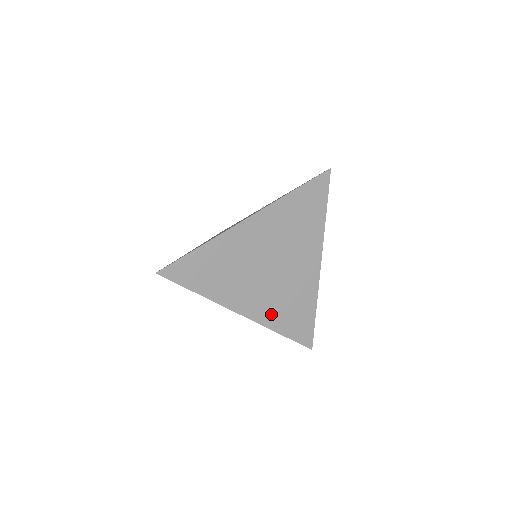
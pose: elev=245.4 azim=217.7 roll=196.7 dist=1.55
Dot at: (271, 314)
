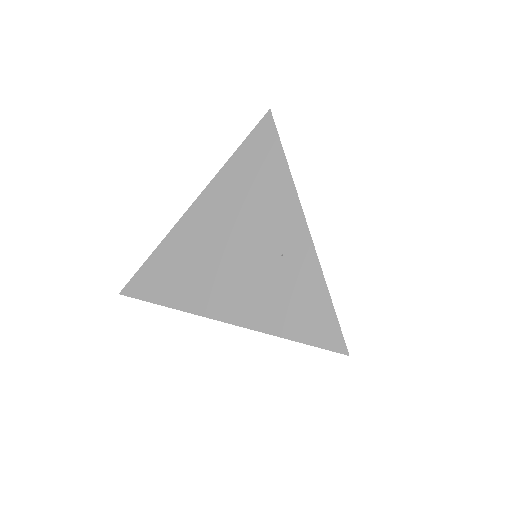
Dot at: (261, 312)
